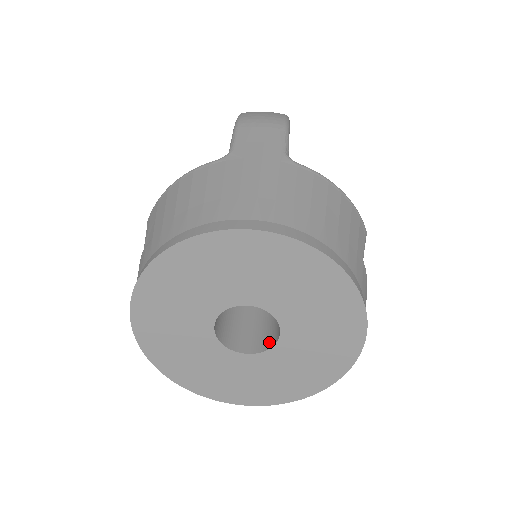
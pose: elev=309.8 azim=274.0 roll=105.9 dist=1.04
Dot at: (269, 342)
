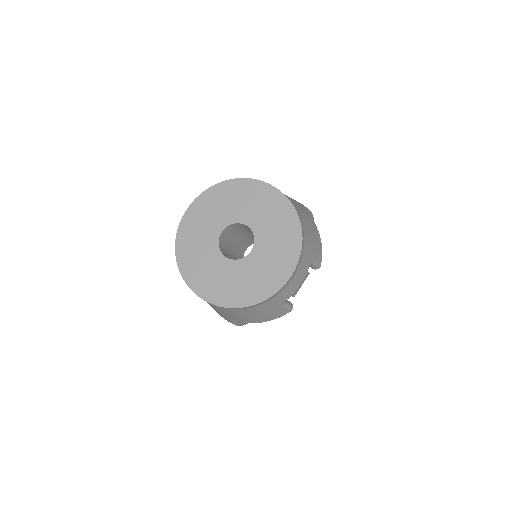
Dot at: occluded
